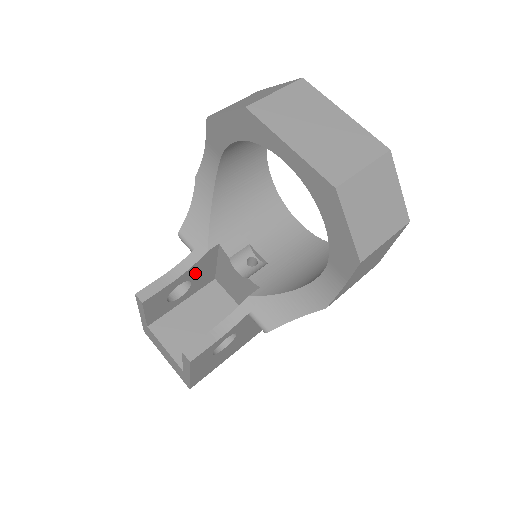
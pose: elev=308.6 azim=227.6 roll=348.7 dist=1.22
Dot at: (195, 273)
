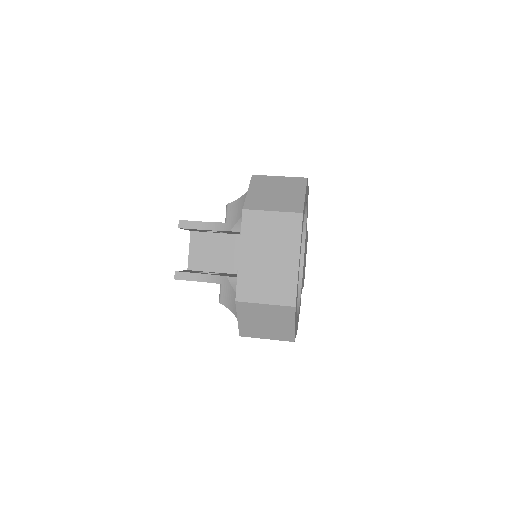
Dot at: occluded
